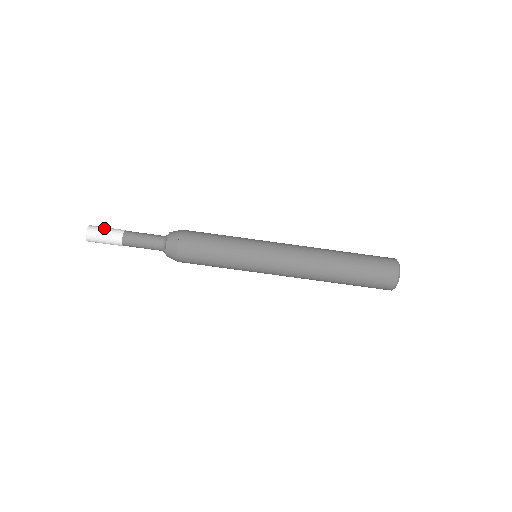
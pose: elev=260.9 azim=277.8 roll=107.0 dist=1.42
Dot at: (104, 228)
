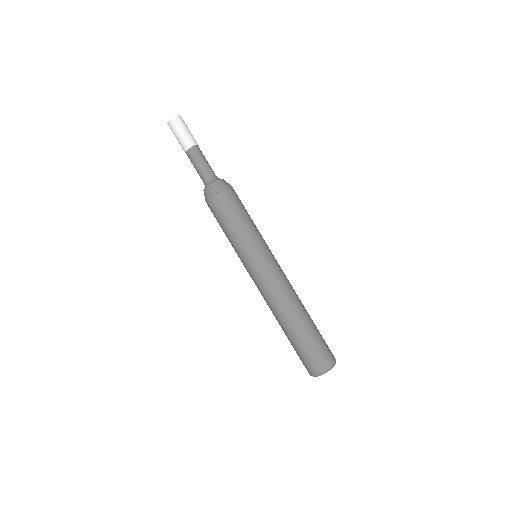
Dot at: occluded
